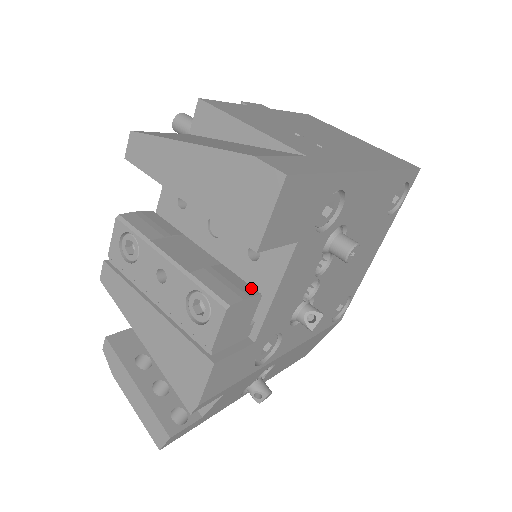
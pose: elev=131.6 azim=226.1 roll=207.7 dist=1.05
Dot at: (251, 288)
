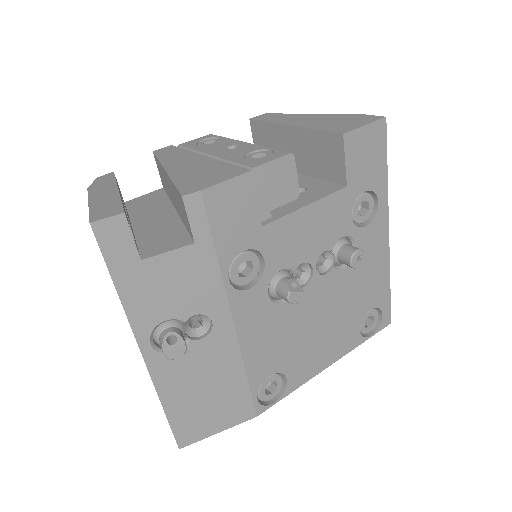
Dot at: occluded
